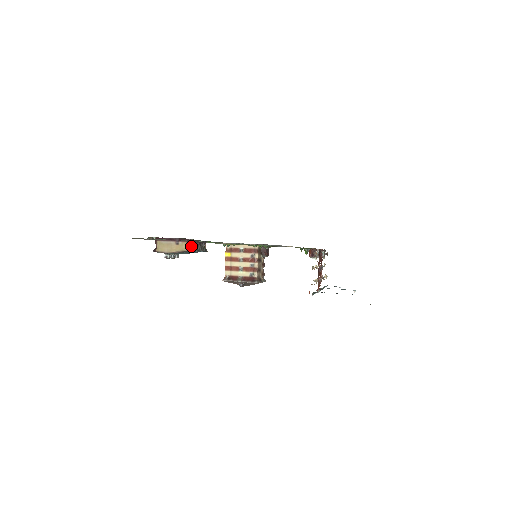
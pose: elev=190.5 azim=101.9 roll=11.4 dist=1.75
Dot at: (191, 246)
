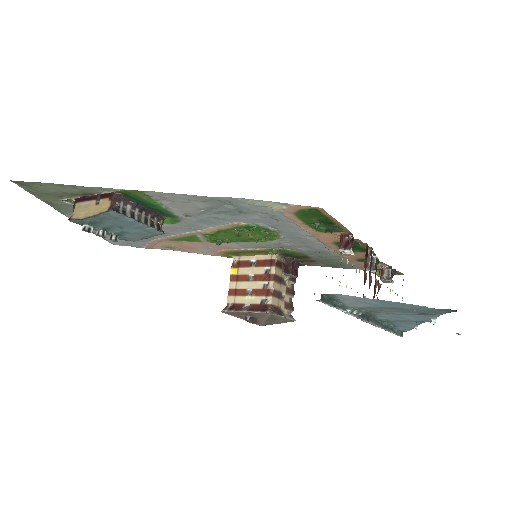
Dot at: (115, 205)
